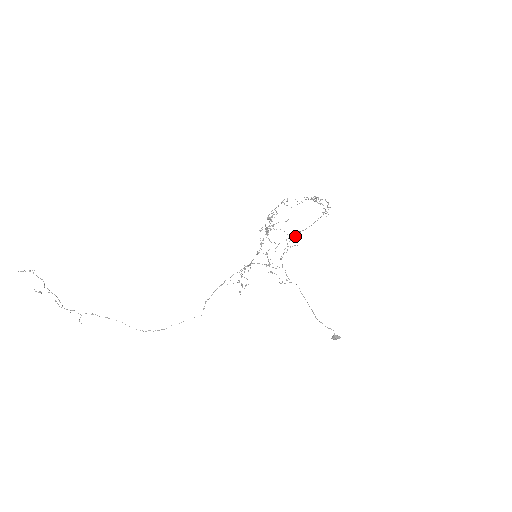
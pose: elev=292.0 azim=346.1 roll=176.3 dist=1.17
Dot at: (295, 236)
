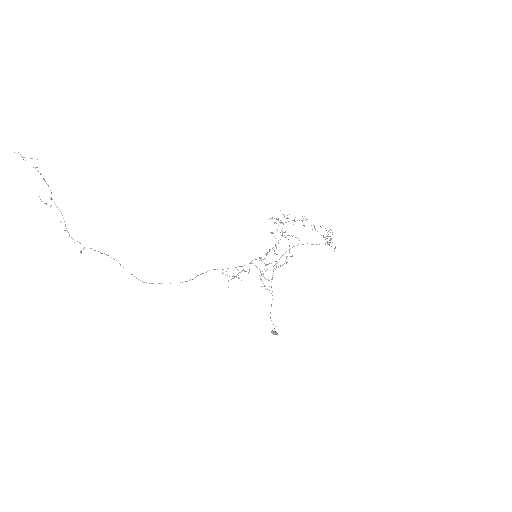
Dot at: occluded
